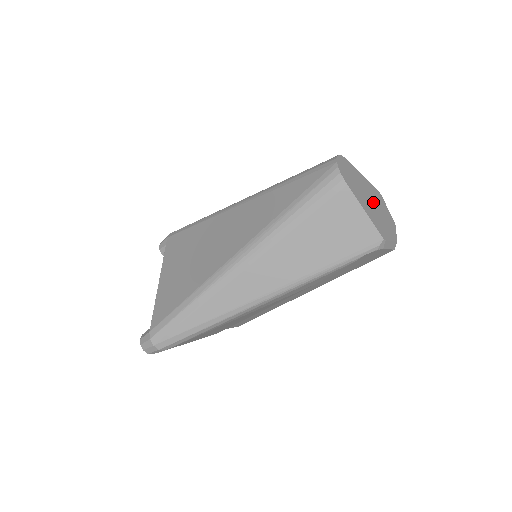
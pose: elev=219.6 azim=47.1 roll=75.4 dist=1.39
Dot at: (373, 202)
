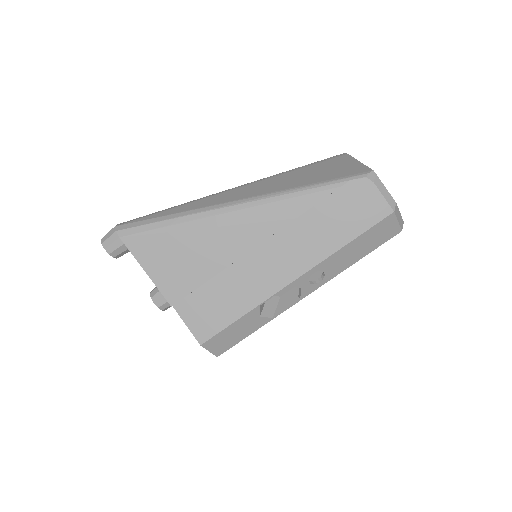
Dot at: occluded
